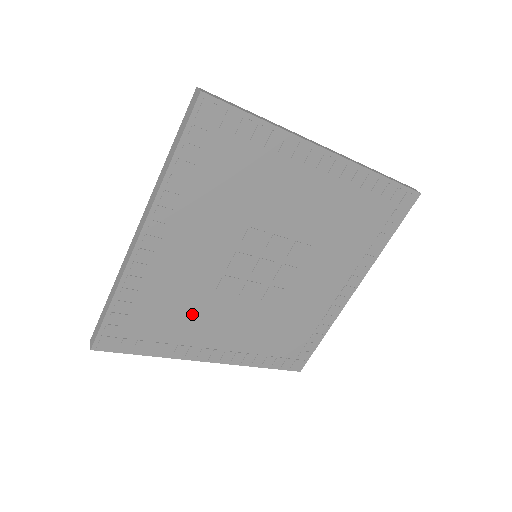
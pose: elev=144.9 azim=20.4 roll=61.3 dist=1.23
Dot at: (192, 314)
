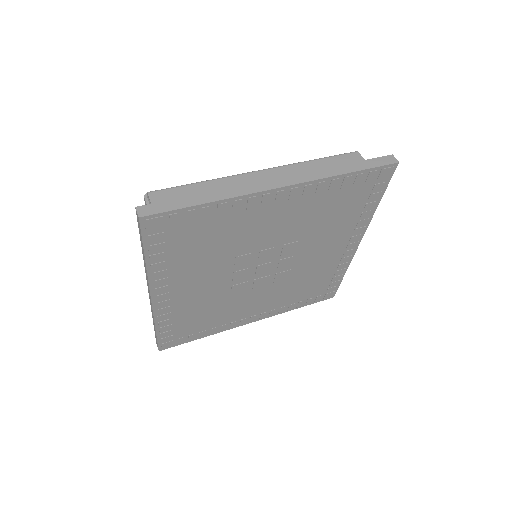
Dot at: (221, 310)
